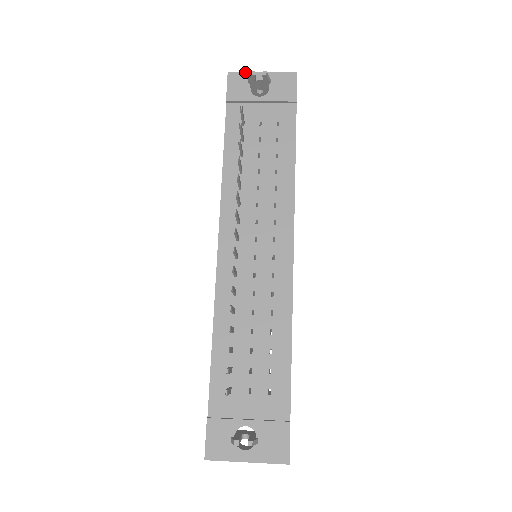
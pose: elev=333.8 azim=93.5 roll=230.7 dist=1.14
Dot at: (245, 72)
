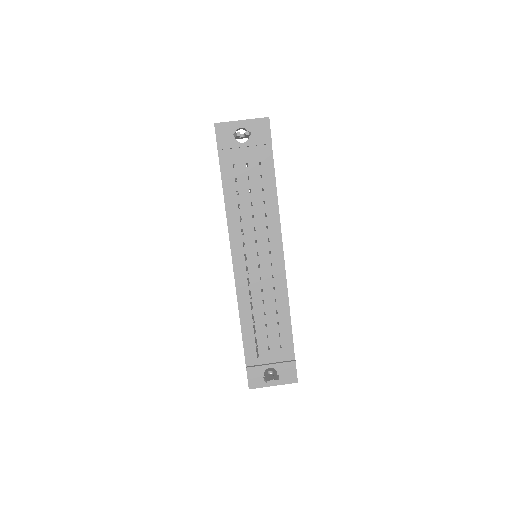
Dot at: (228, 122)
